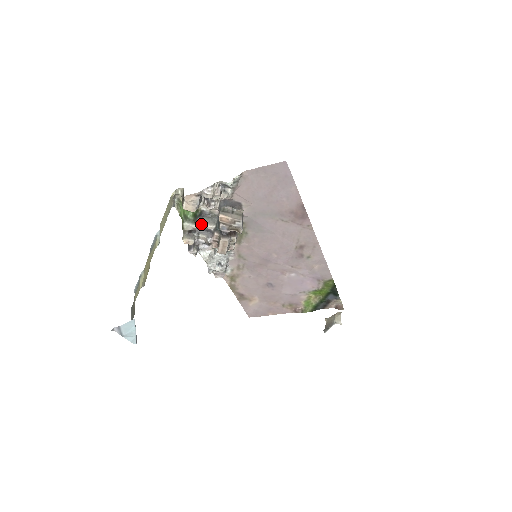
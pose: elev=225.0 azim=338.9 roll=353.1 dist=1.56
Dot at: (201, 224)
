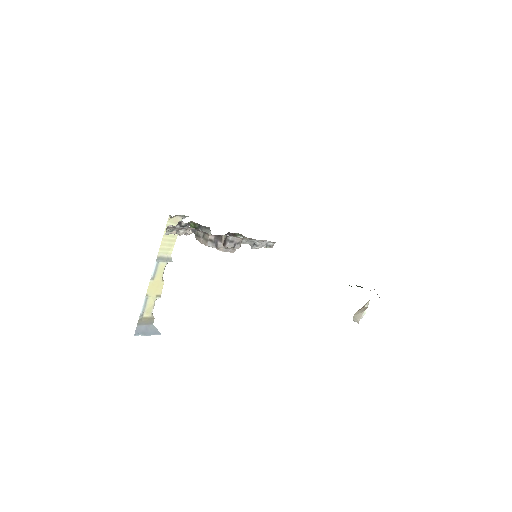
Dot at: occluded
